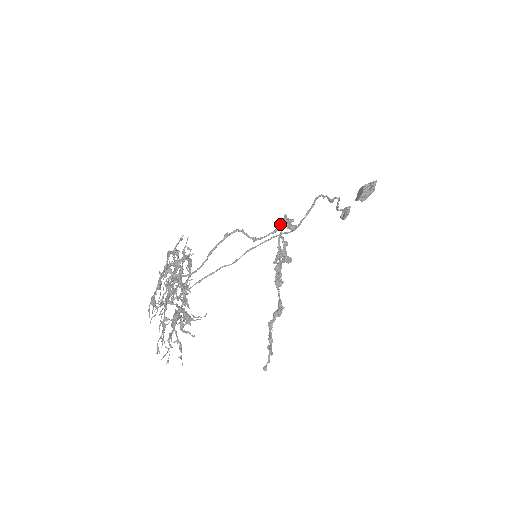
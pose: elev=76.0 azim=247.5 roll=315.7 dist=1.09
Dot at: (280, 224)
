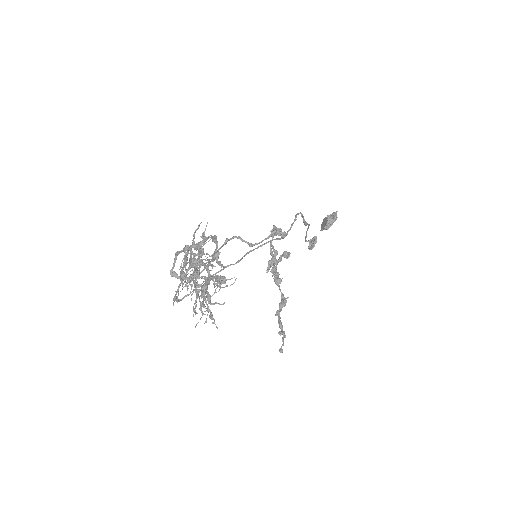
Dot at: (272, 232)
